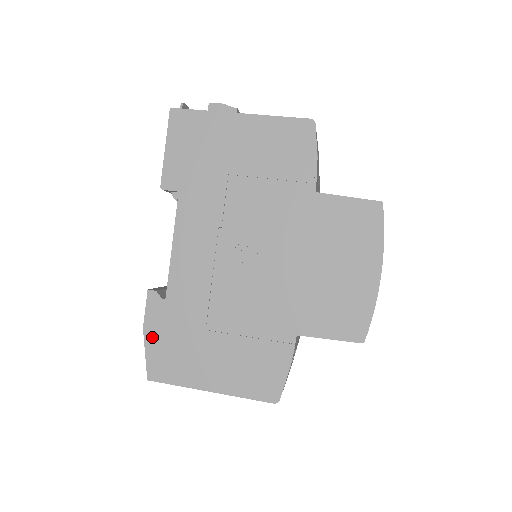
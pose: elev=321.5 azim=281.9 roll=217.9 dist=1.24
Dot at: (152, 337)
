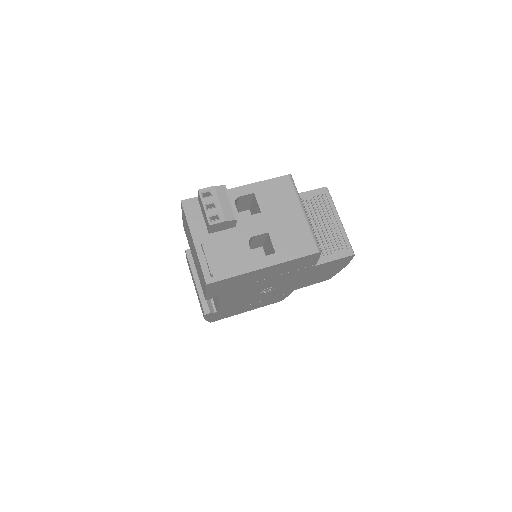
Dot at: (211, 318)
